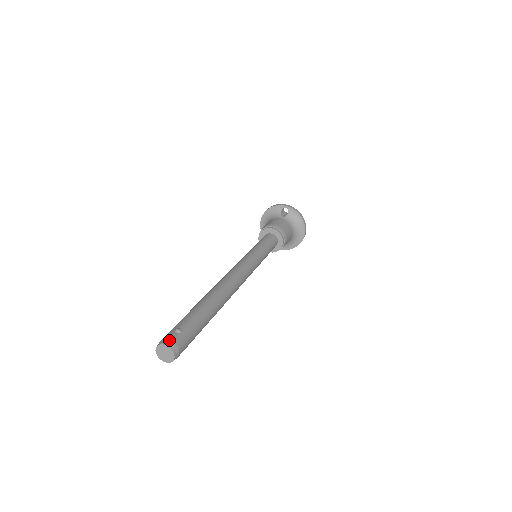
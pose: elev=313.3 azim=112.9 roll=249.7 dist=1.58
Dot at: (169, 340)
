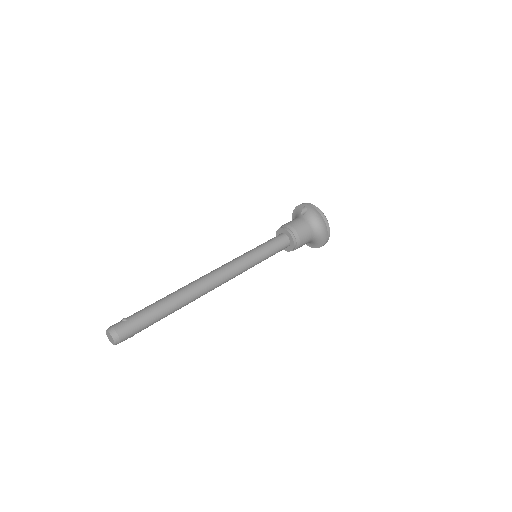
Dot at: (111, 327)
